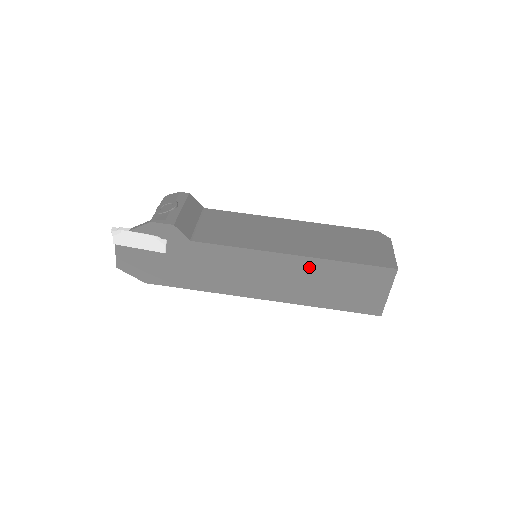
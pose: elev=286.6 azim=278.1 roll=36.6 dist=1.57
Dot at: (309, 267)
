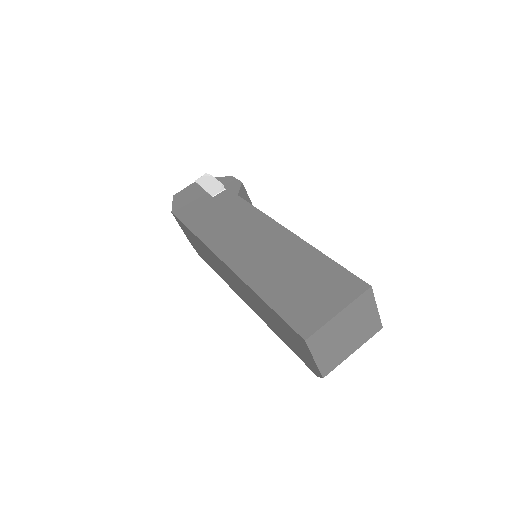
Dot at: (293, 248)
